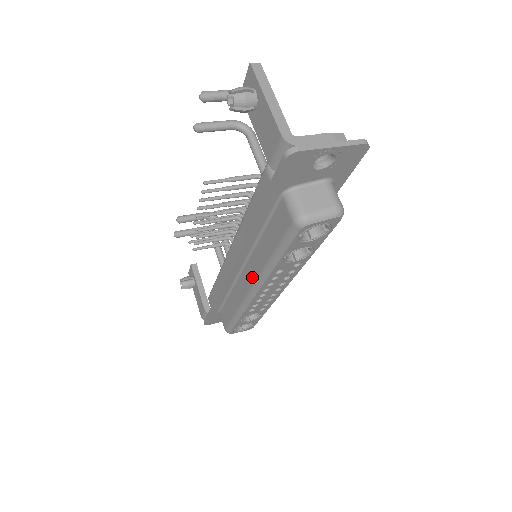
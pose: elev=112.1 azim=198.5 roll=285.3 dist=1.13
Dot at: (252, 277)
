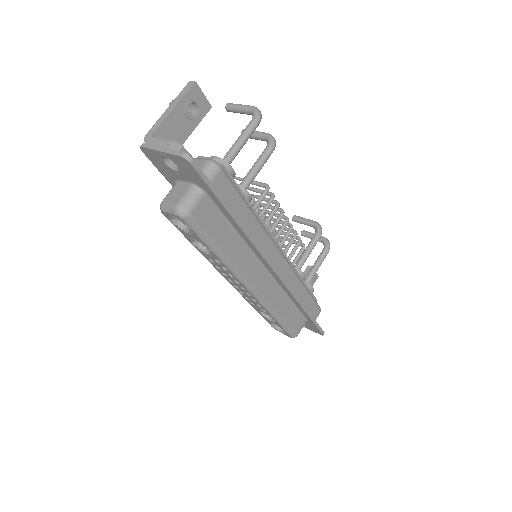
Dot at: occluded
